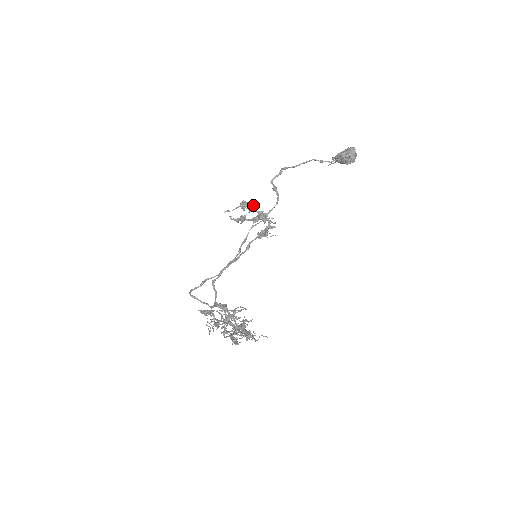
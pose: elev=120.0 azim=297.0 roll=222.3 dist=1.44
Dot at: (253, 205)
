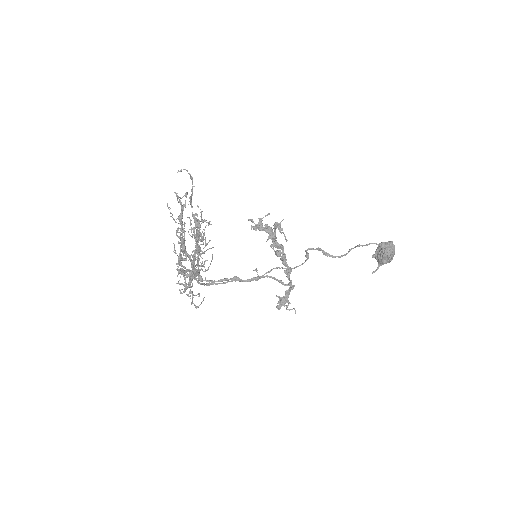
Dot at: (280, 251)
